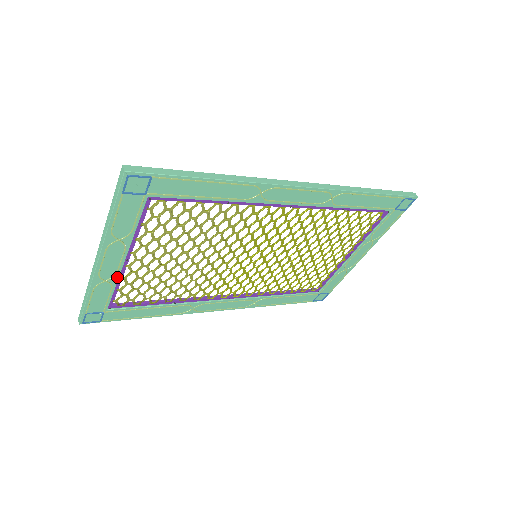
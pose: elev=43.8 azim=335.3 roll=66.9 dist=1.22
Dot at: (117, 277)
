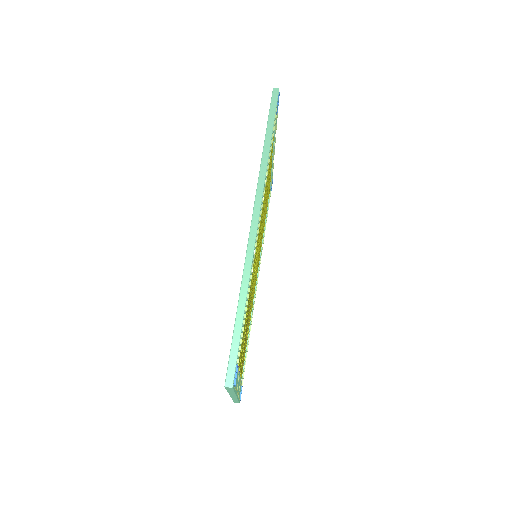
Dot at: occluded
